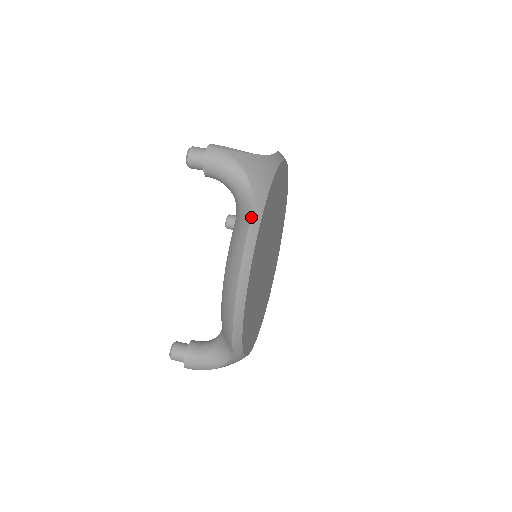
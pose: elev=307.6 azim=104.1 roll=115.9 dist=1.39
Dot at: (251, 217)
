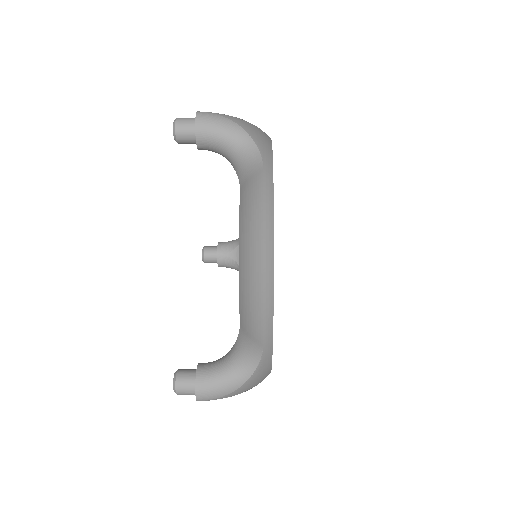
Dot at: (263, 168)
